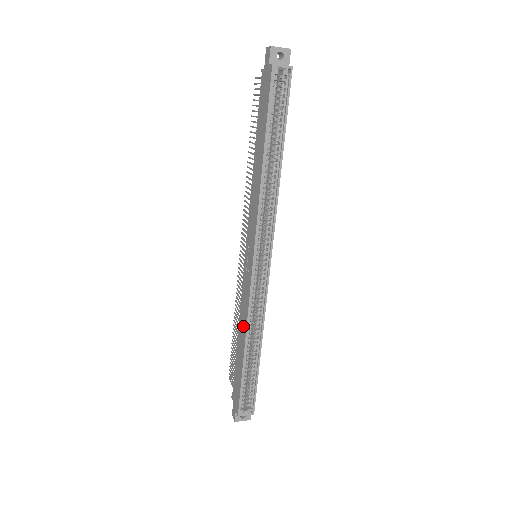
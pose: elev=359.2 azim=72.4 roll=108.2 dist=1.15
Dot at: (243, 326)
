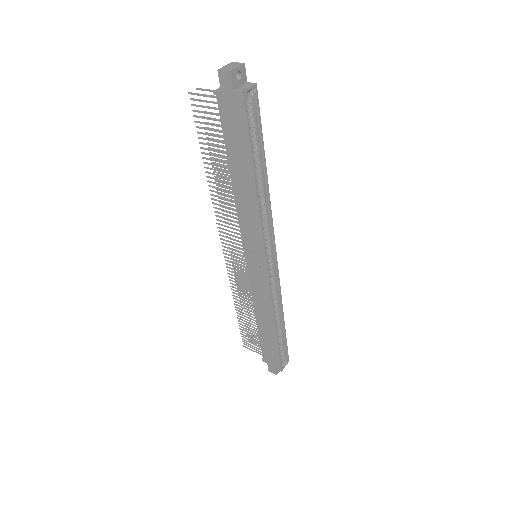
Dot at: (266, 313)
